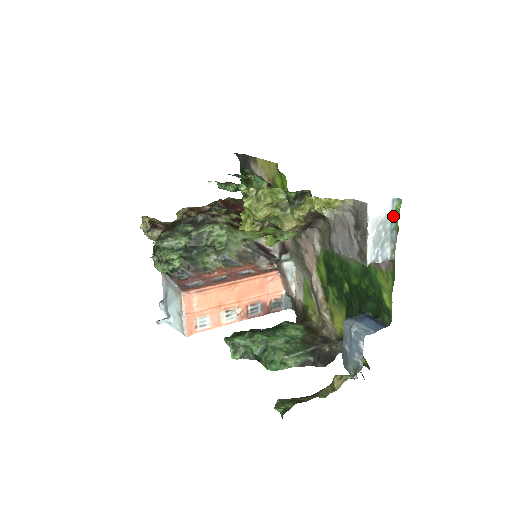
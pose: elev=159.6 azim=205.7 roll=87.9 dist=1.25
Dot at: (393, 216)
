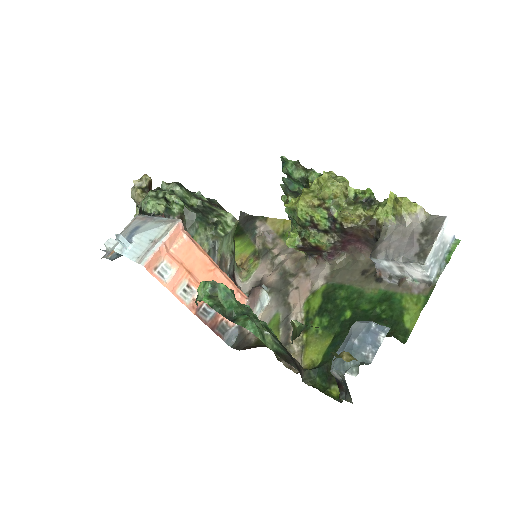
Dot at: (449, 248)
